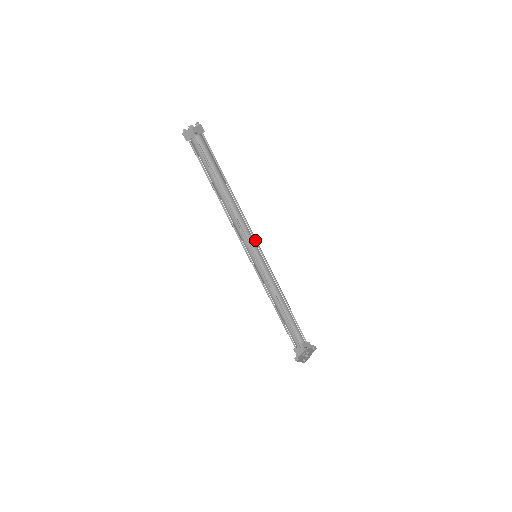
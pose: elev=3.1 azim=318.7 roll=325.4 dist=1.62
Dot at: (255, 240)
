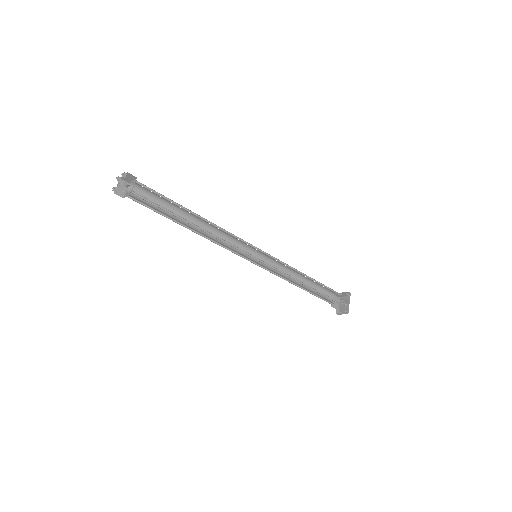
Dot at: (247, 243)
